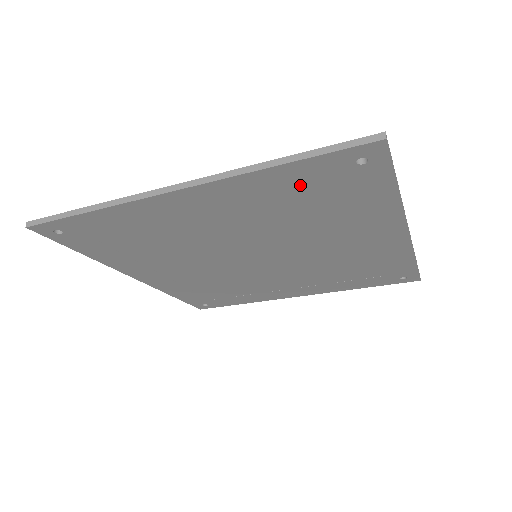
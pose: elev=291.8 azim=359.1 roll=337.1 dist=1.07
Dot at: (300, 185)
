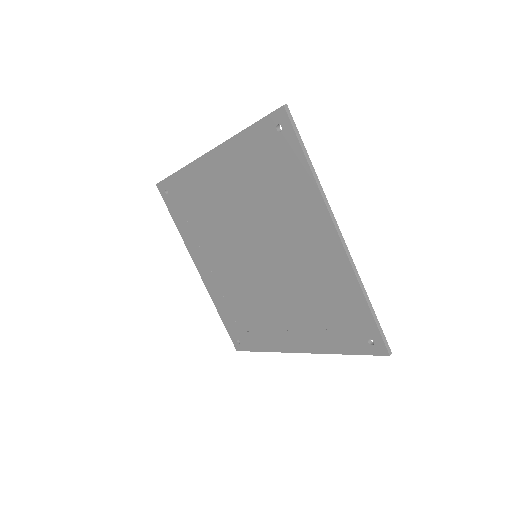
Dot at: (257, 153)
